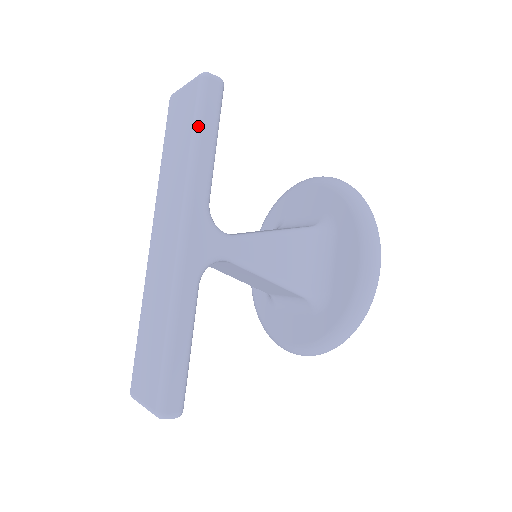
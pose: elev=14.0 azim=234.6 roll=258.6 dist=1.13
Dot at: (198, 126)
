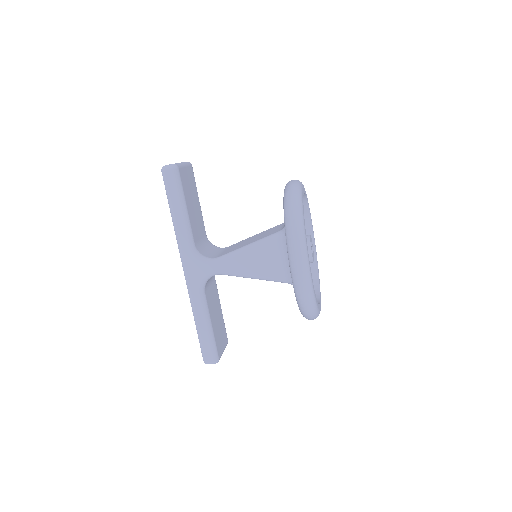
Dot at: (169, 204)
